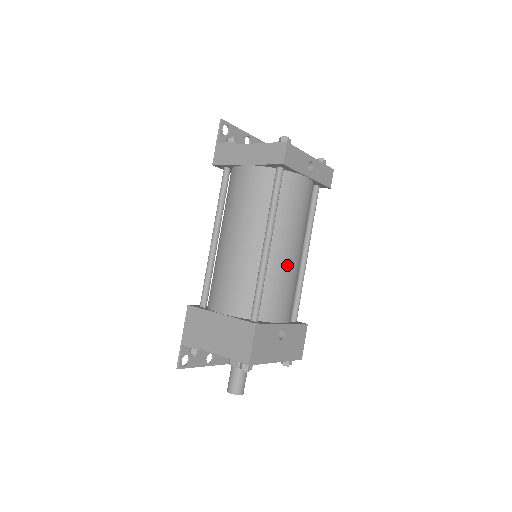
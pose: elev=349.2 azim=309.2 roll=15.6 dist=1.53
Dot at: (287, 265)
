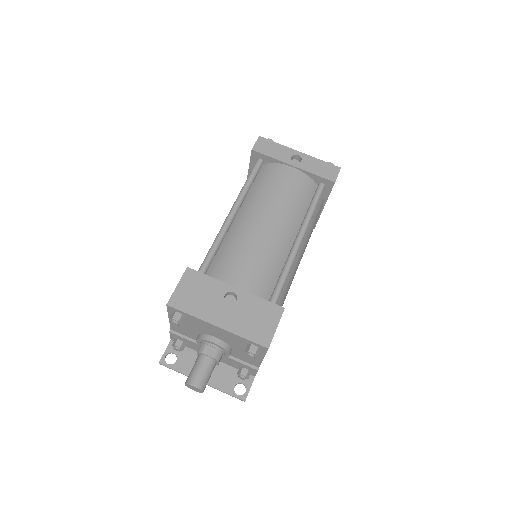
Dot at: (252, 233)
